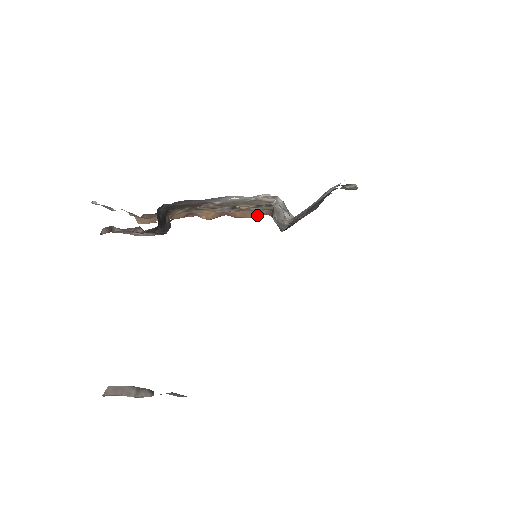
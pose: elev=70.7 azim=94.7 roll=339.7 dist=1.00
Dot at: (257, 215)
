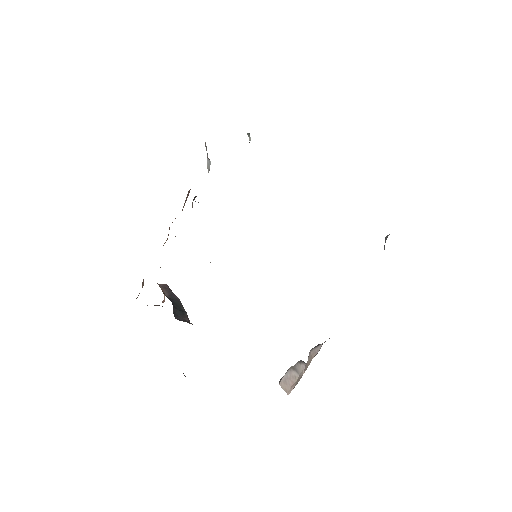
Dot at: occluded
